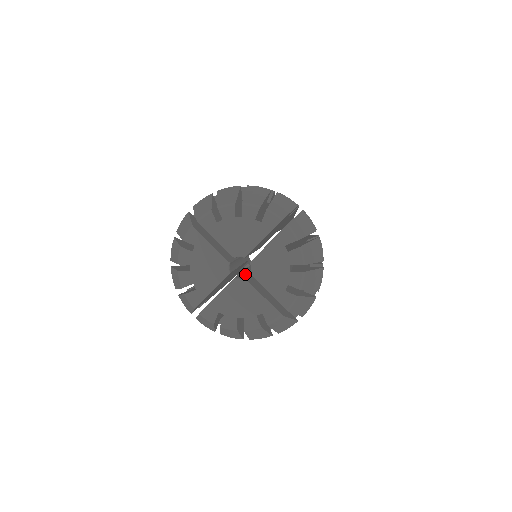
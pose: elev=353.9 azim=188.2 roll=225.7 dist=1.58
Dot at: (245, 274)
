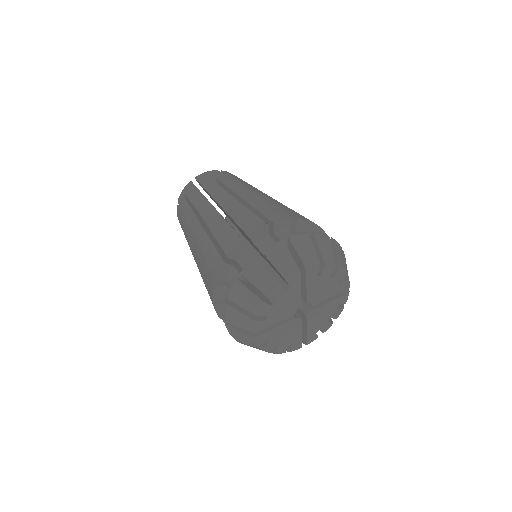
Dot at: occluded
